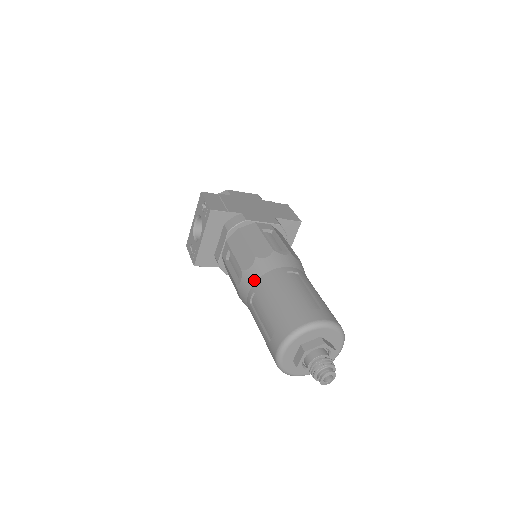
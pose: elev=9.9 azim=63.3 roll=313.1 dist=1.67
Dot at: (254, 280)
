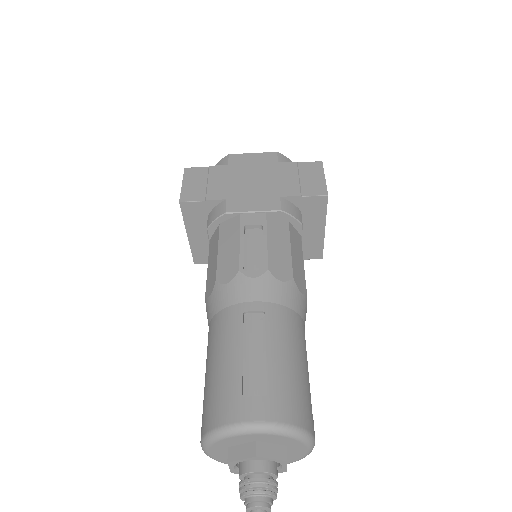
Dot at: (210, 317)
